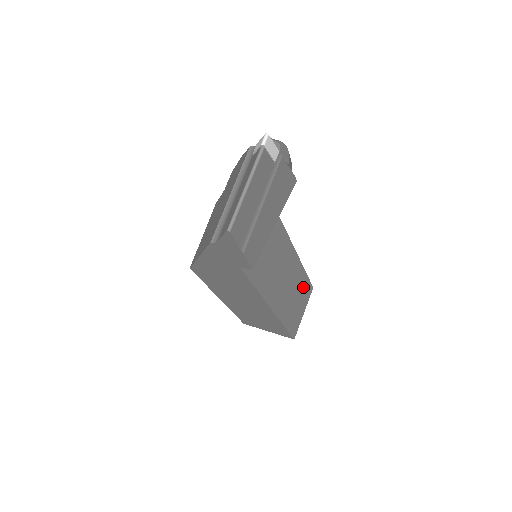
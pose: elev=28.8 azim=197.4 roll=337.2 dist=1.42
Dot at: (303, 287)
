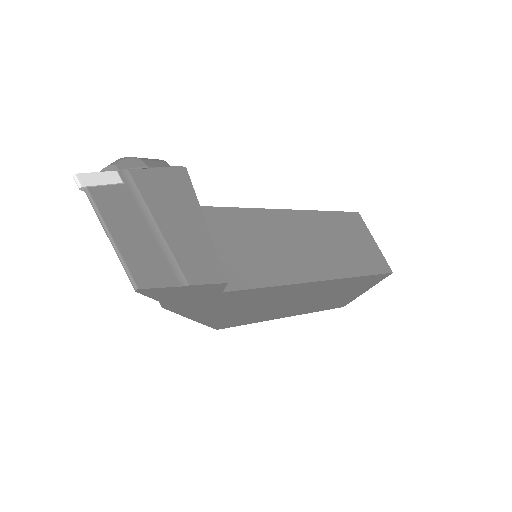
Dot at: (343, 225)
